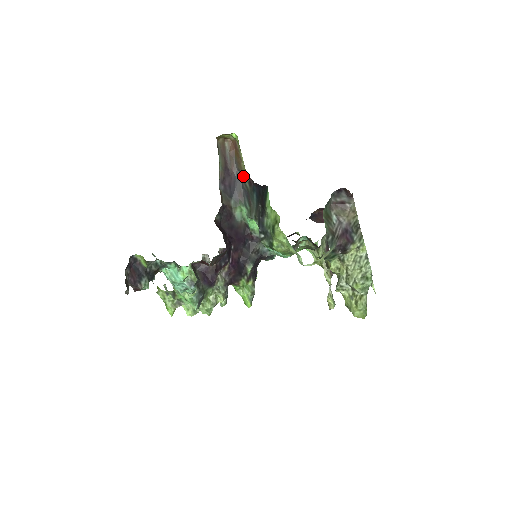
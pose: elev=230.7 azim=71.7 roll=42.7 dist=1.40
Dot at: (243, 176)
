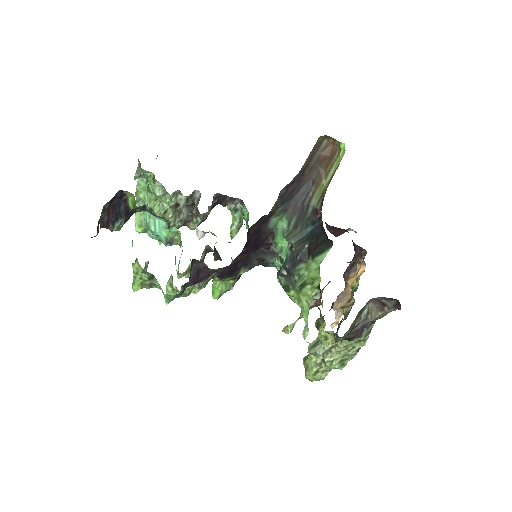
Dot at: (313, 193)
